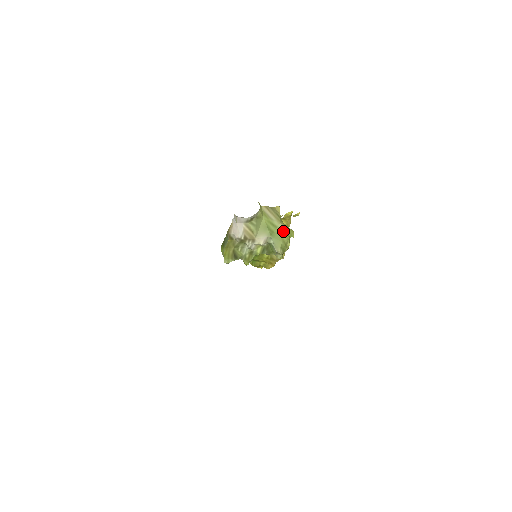
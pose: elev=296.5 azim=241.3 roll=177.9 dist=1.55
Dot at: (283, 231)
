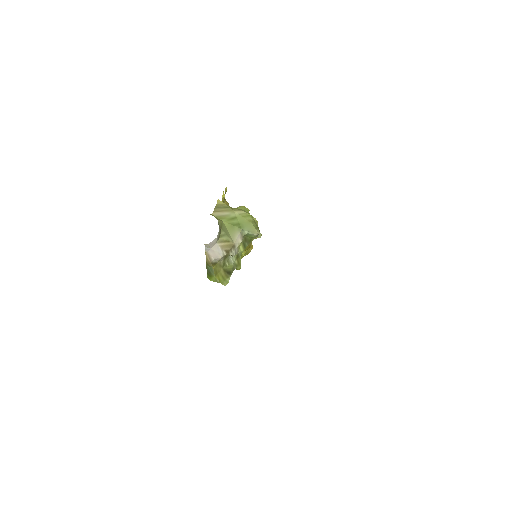
Dot at: (243, 215)
